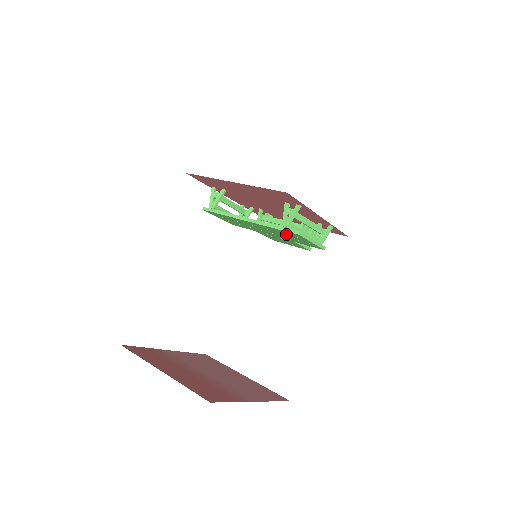
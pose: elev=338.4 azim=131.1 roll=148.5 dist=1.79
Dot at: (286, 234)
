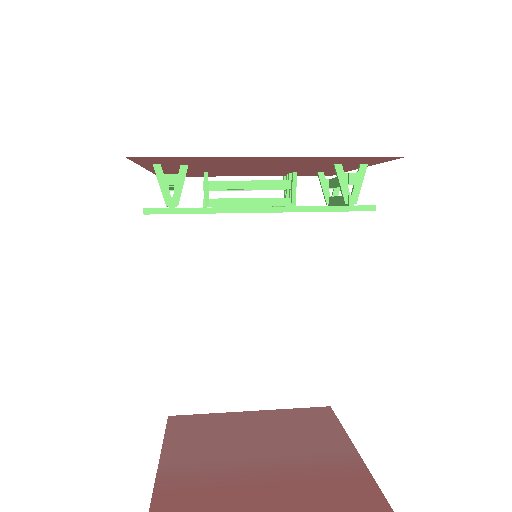
Dot at: occluded
